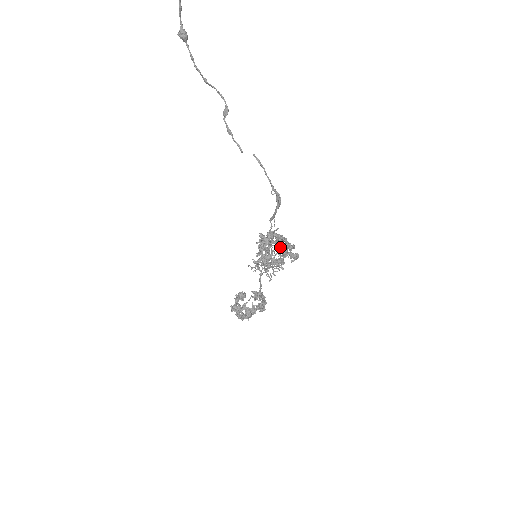
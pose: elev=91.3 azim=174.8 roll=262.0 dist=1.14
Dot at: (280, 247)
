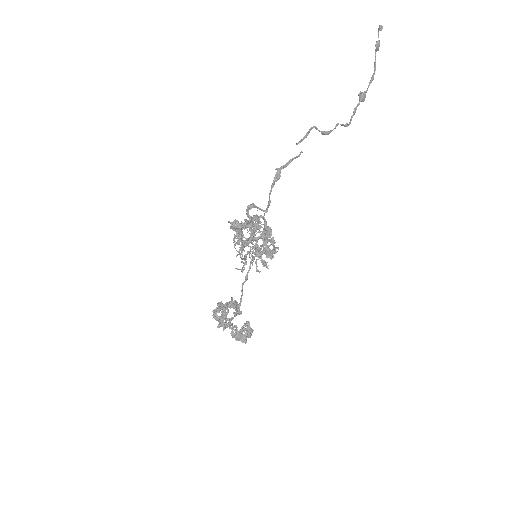
Dot at: occluded
